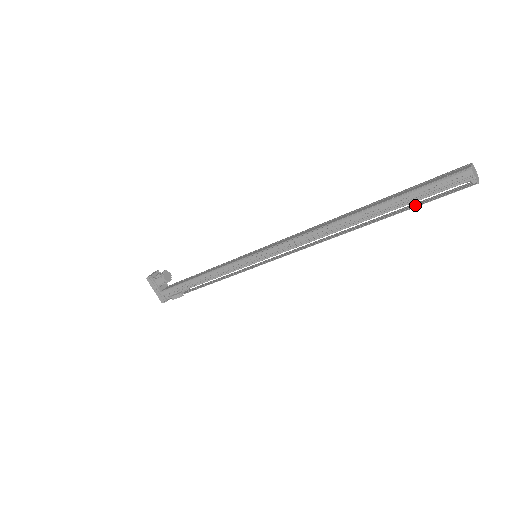
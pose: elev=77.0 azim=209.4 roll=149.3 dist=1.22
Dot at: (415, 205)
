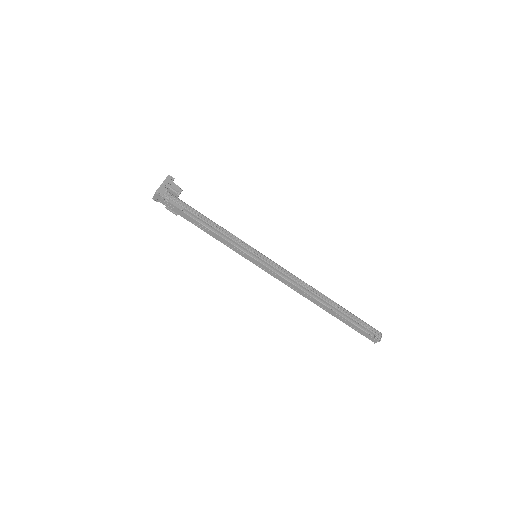
Dot at: (352, 324)
